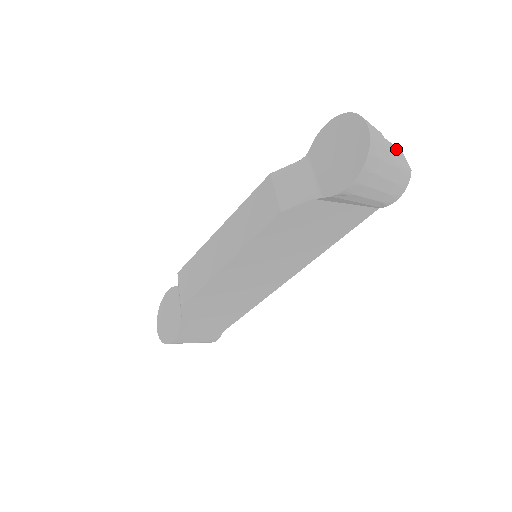
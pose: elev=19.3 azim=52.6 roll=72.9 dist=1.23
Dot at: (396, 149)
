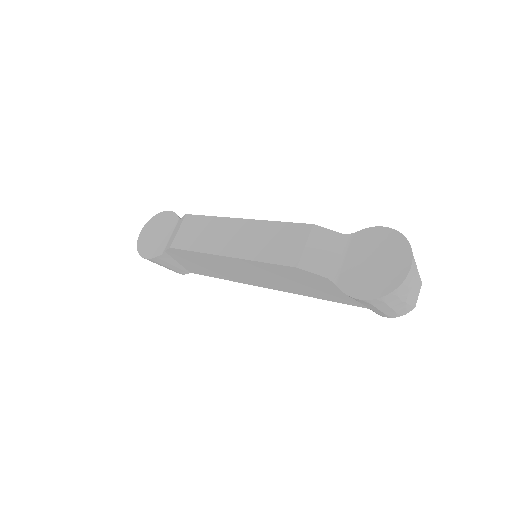
Dot at: (419, 282)
